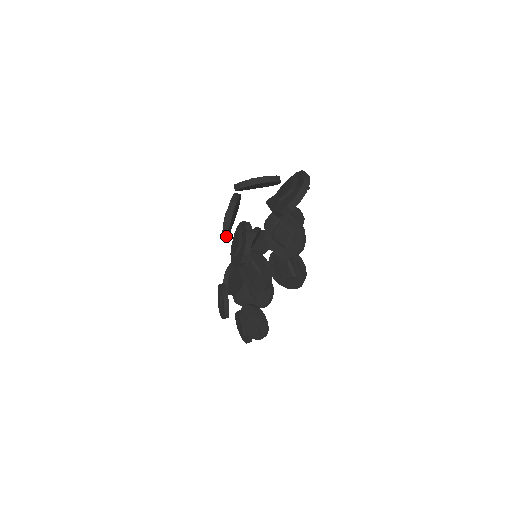
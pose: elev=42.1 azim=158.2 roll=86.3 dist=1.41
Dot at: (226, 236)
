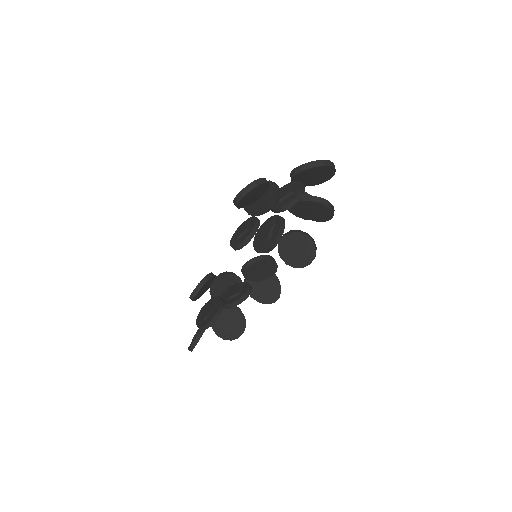
Dot at: occluded
